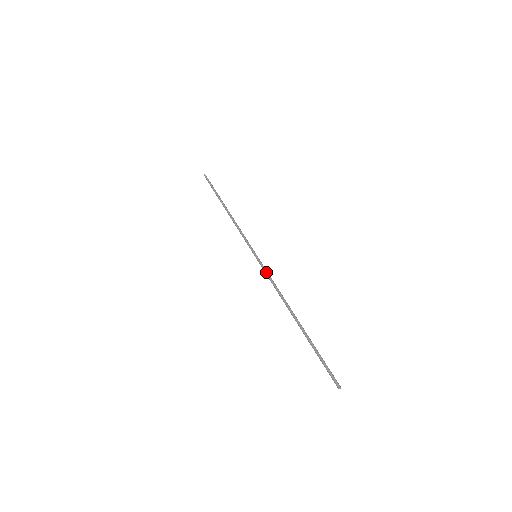
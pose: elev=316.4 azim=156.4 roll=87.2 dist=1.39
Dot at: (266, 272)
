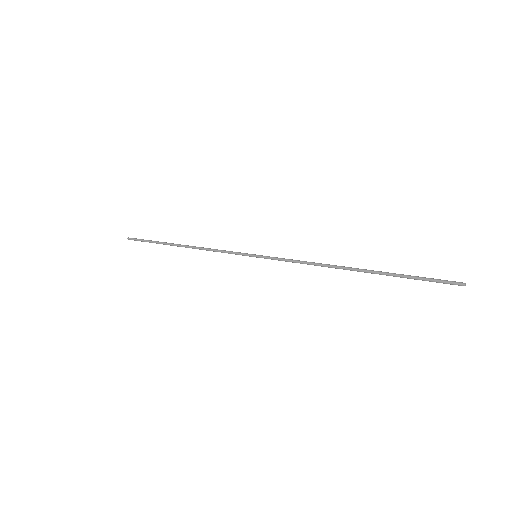
Dot at: (283, 258)
